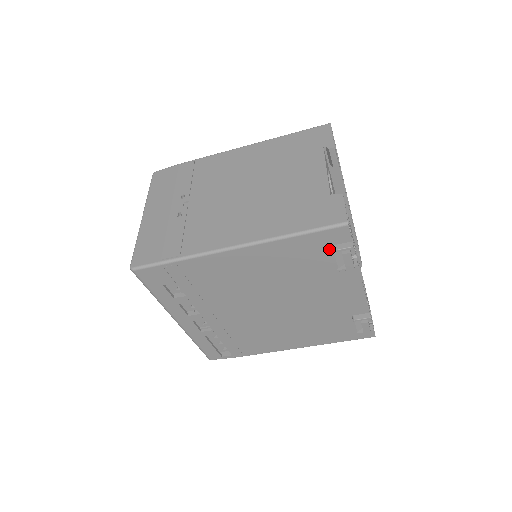
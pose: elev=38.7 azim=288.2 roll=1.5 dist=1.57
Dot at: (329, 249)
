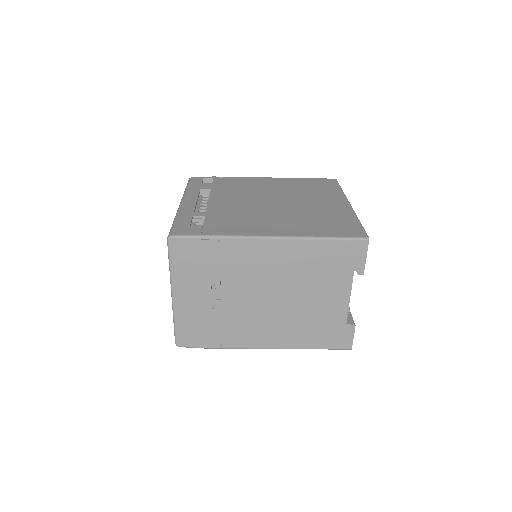
Dot at: occluded
